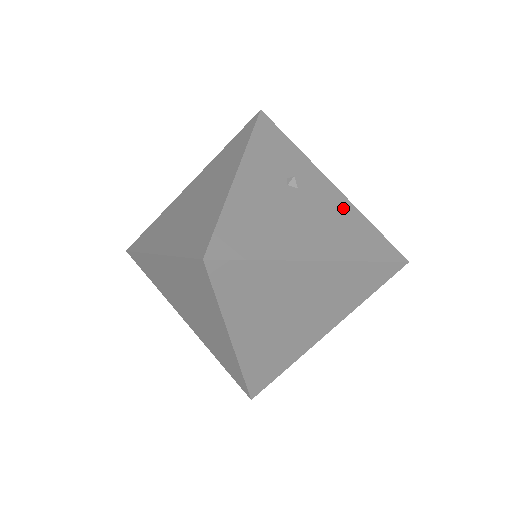
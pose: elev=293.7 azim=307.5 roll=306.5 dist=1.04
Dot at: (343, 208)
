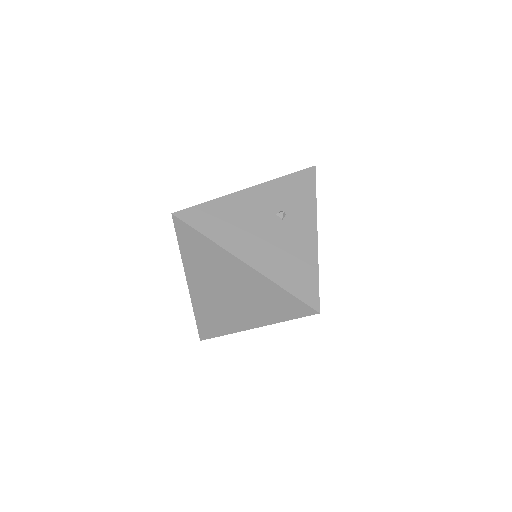
Dot at: (305, 251)
